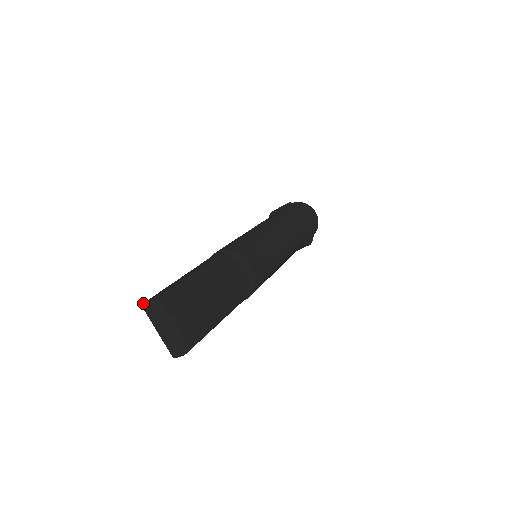
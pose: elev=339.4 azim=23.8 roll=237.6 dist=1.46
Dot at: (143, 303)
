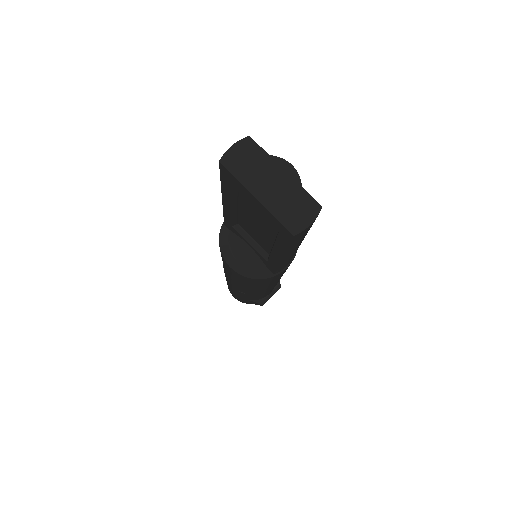
Dot at: occluded
